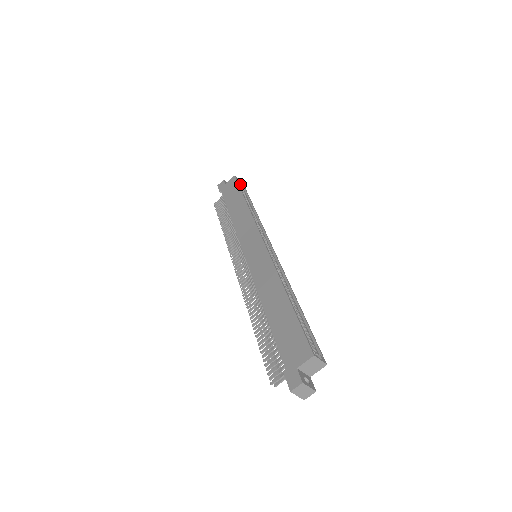
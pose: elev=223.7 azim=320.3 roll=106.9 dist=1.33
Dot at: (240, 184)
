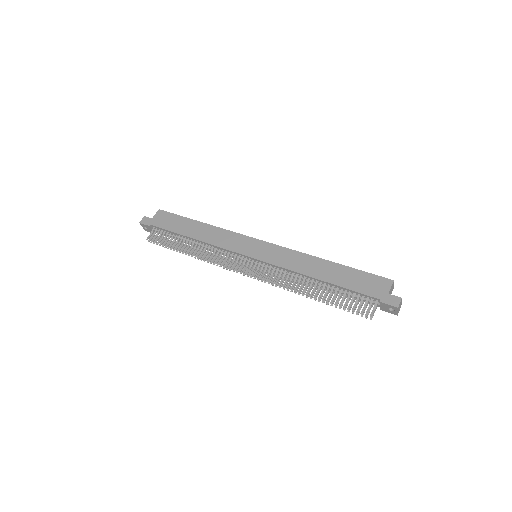
Dot at: occluded
